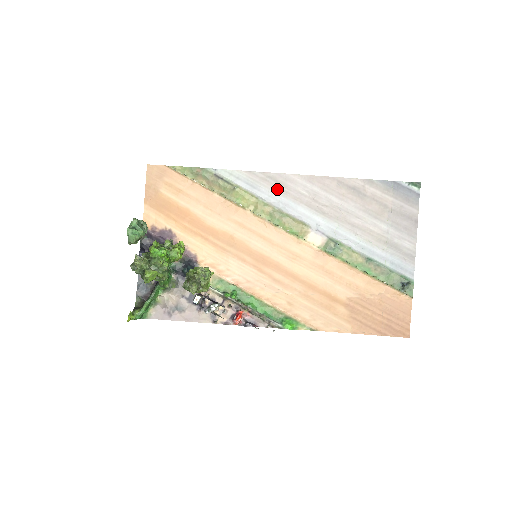
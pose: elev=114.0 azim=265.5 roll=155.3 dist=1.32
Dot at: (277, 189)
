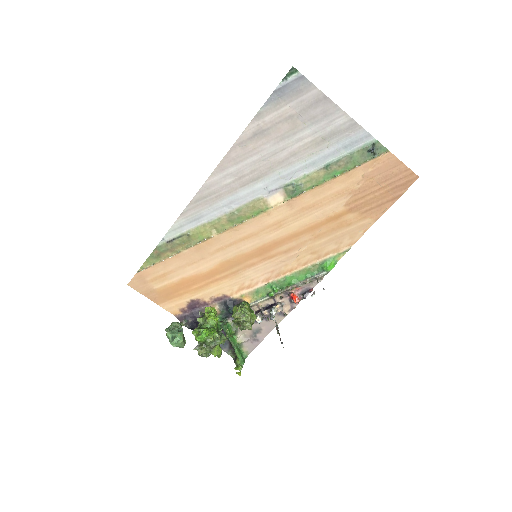
Dot at: (211, 201)
